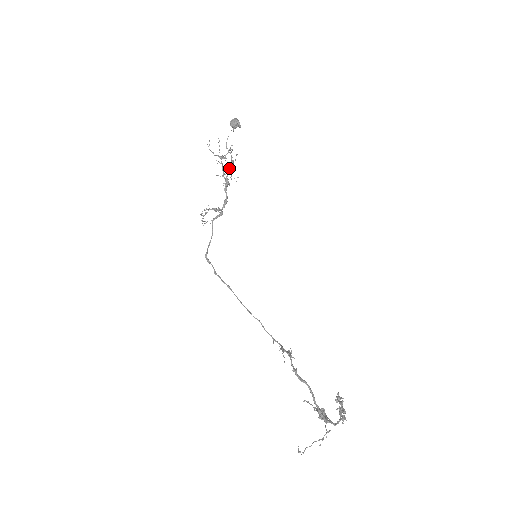
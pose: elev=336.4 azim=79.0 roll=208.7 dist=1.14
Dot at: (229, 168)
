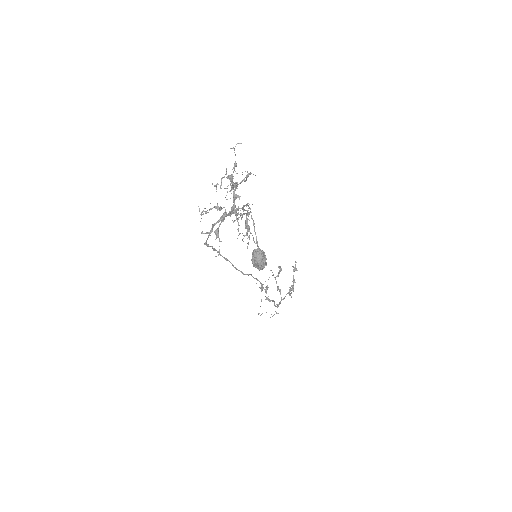
Dot at: occluded
